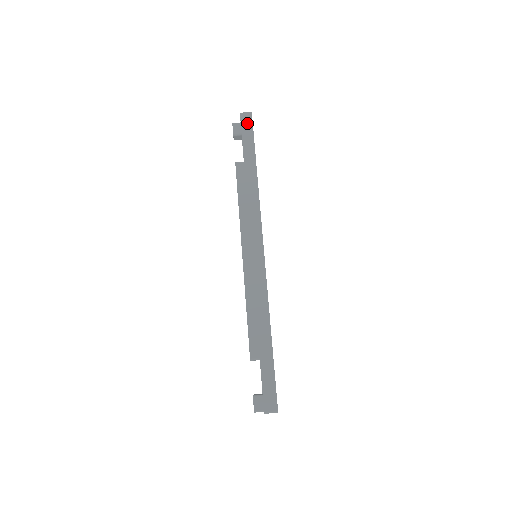
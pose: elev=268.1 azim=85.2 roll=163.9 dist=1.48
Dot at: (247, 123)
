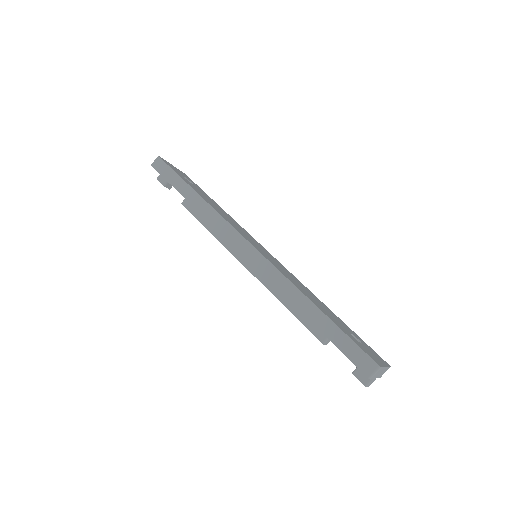
Dot at: (161, 167)
